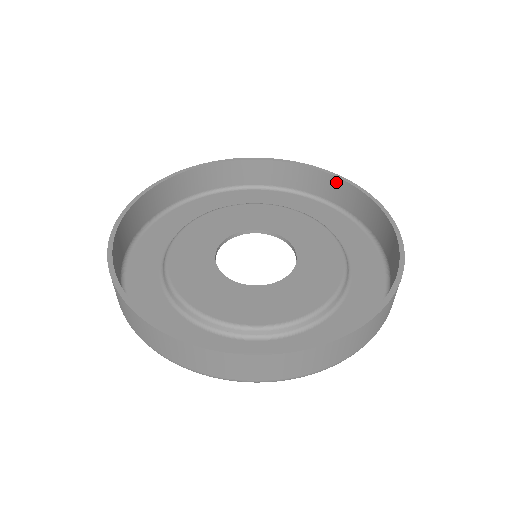
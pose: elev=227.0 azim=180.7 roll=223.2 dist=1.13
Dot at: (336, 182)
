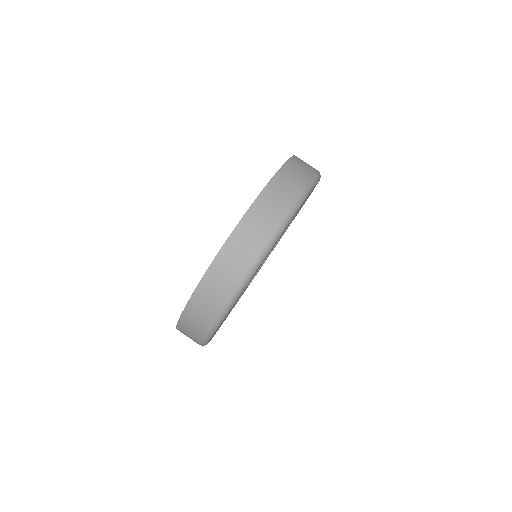
Dot at: occluded
